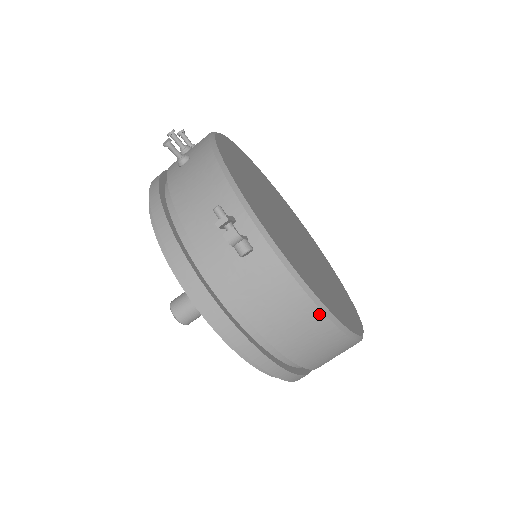
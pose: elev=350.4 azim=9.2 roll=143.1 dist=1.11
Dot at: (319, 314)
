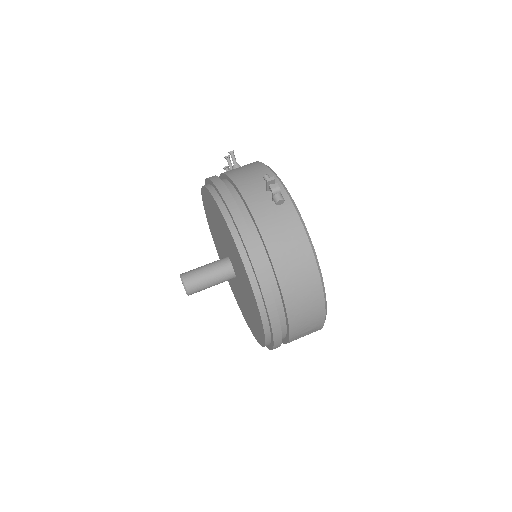
Dot at: (313, 260)
